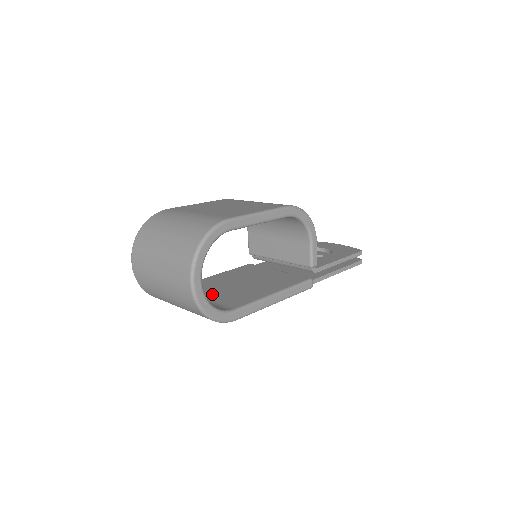
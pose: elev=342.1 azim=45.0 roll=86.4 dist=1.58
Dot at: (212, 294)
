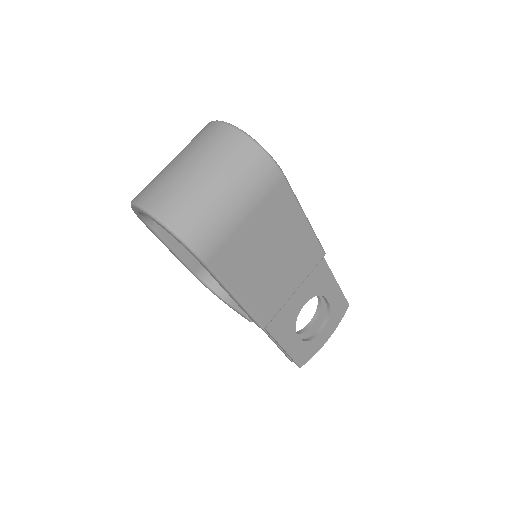
Dot at: occluded
